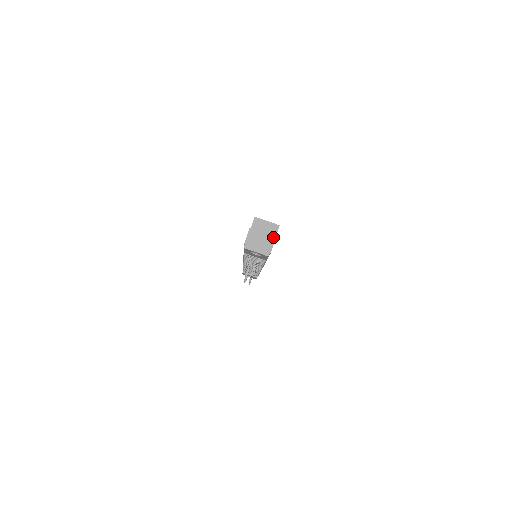
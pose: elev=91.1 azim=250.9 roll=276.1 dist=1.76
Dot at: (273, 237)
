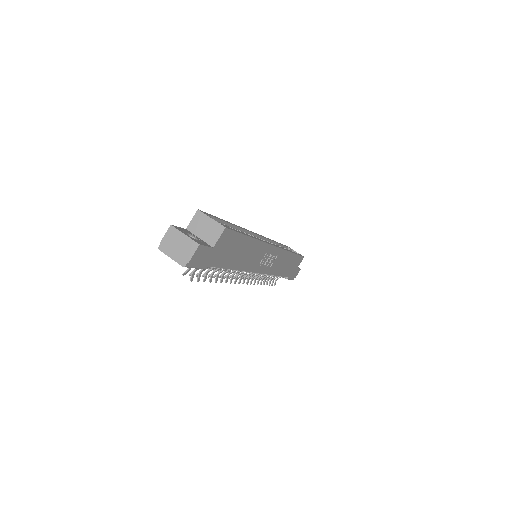
Dot at: (196, 243)
